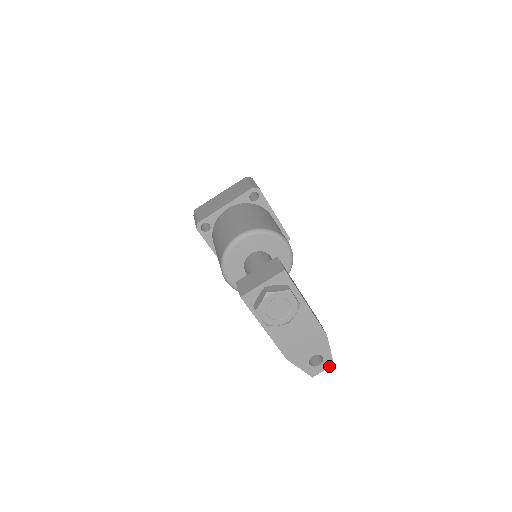
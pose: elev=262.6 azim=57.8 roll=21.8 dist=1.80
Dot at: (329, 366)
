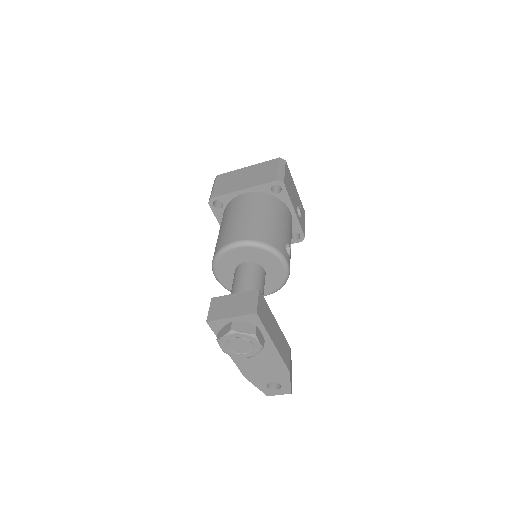
Dot at: (286, 393)
